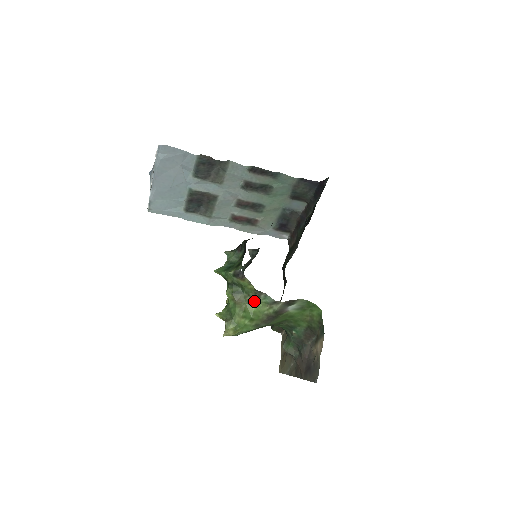
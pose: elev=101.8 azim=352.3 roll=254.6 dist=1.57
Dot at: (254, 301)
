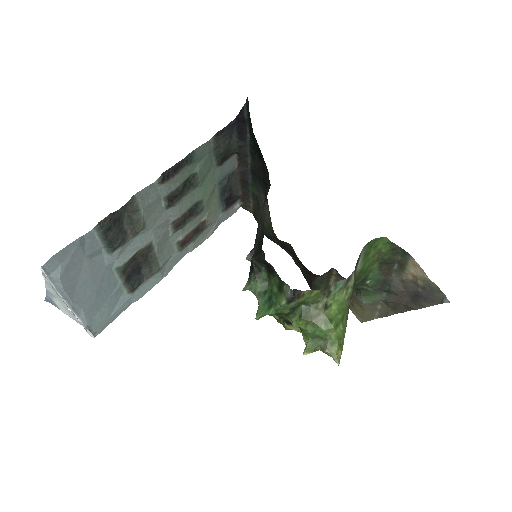
Dot at: (329, 301)
